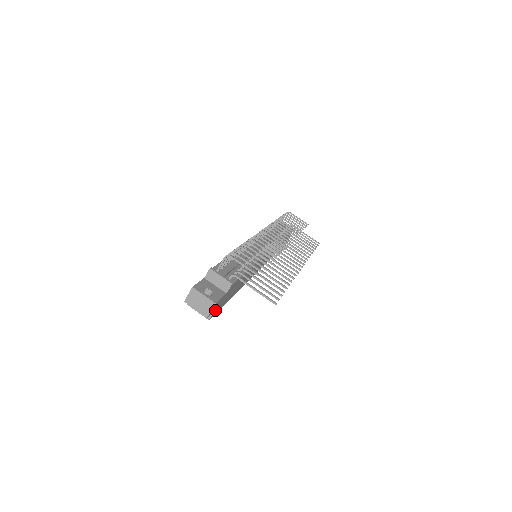
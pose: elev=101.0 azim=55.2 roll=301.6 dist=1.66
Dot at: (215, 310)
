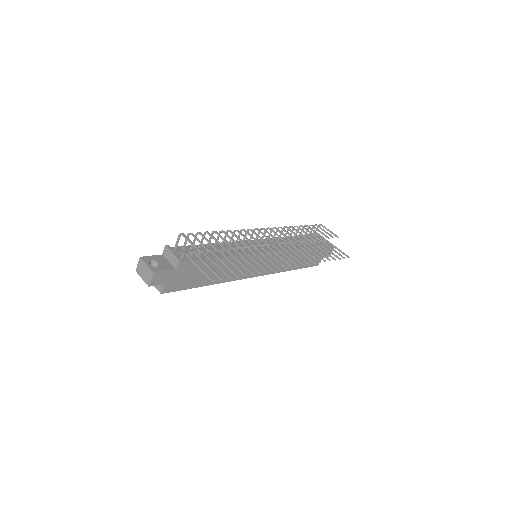
Dot at: (167, 285)
